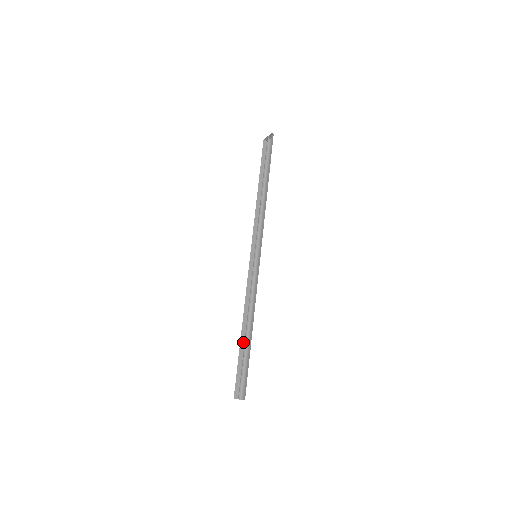
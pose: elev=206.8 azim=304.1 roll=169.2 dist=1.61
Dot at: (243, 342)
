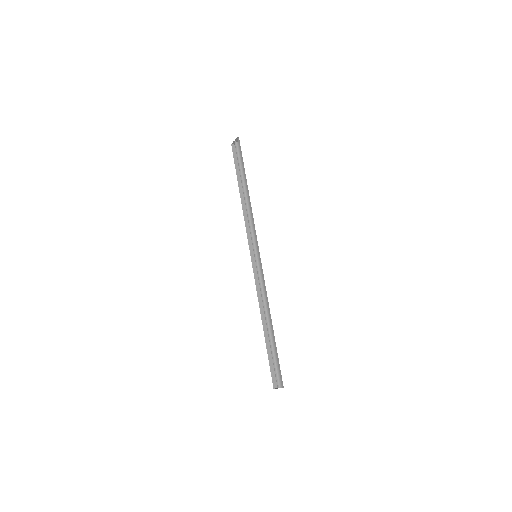
Dot at: (267, 336)
